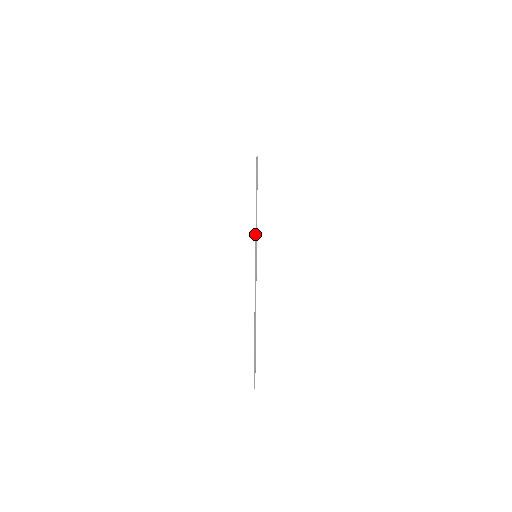
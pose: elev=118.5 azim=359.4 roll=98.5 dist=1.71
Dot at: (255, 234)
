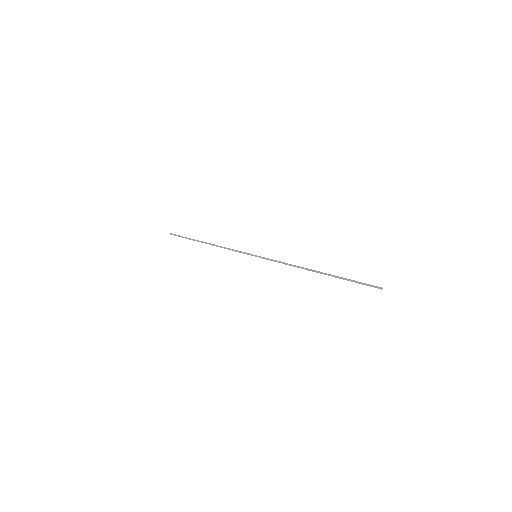
Dot at: (236, 250)
